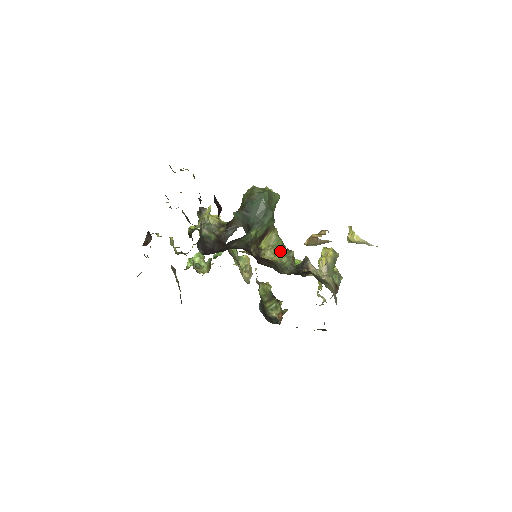
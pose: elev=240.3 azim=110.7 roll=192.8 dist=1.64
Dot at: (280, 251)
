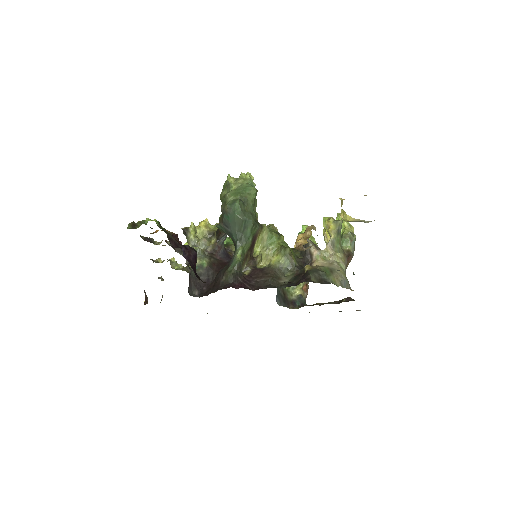
Dot at: (276, 249)
